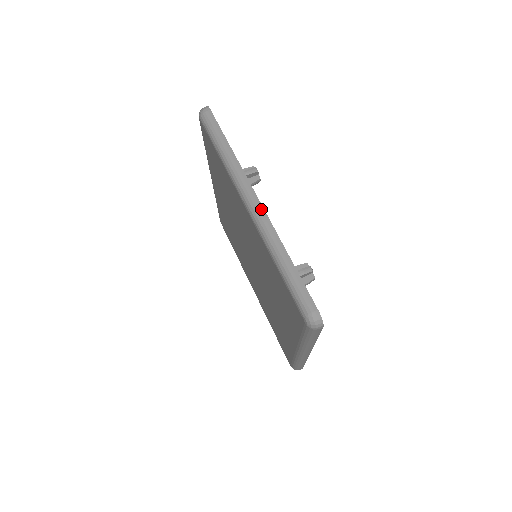
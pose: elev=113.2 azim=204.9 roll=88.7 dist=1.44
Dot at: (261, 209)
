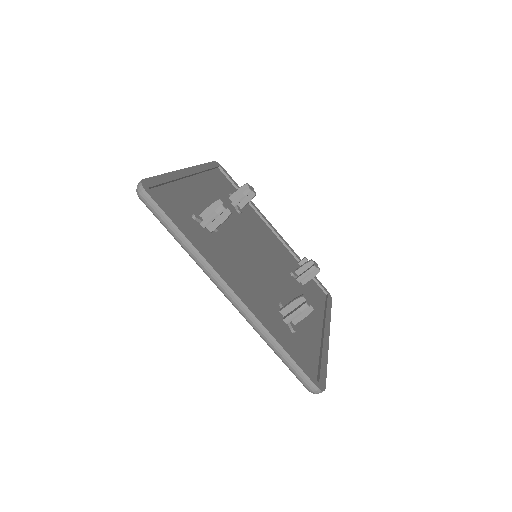
Dot at: (239, 302)
